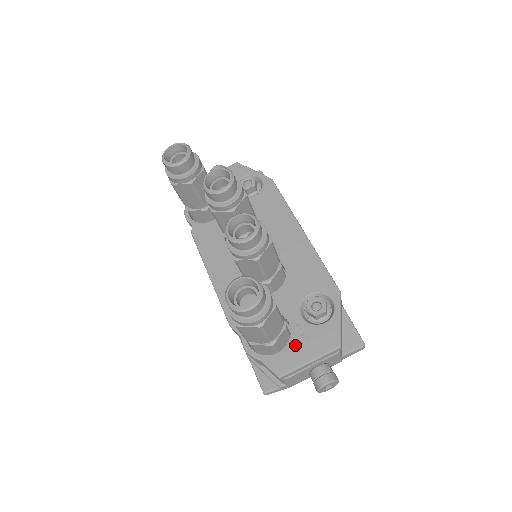
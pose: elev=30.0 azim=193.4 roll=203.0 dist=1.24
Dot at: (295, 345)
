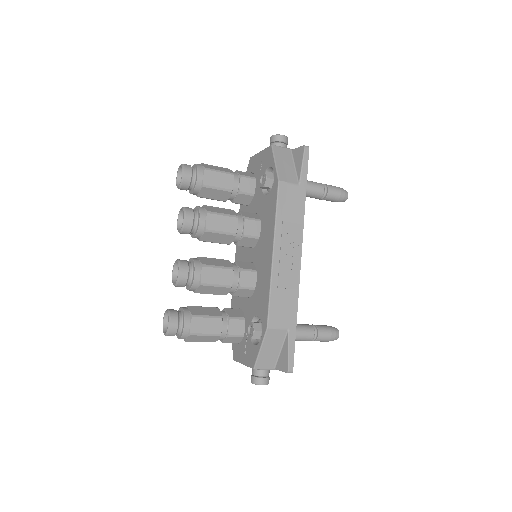
Dot at: (242, 346)
